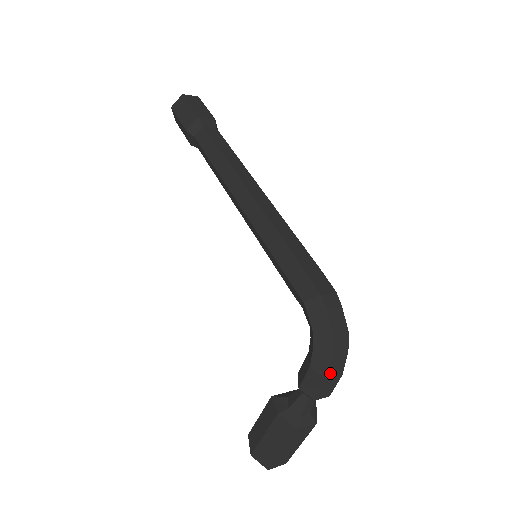
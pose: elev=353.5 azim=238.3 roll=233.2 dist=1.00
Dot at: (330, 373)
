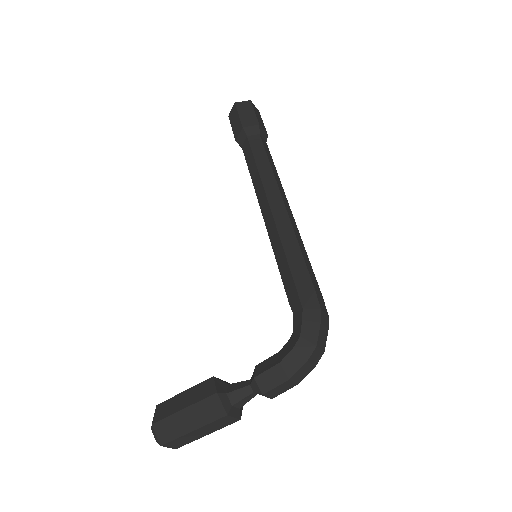
Dot at: (294, 376)
